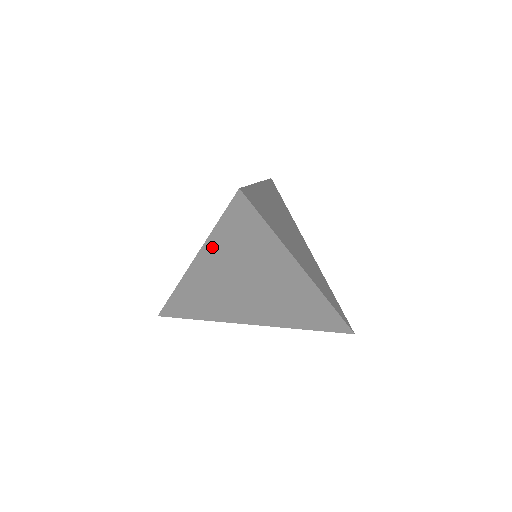
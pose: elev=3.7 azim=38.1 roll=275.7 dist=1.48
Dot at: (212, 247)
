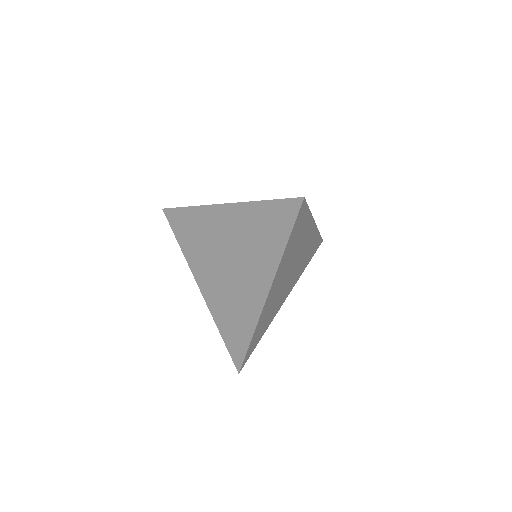
Dot at: (281, 265)
